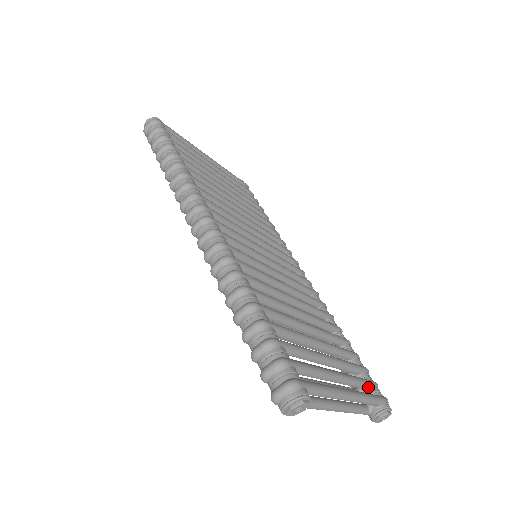
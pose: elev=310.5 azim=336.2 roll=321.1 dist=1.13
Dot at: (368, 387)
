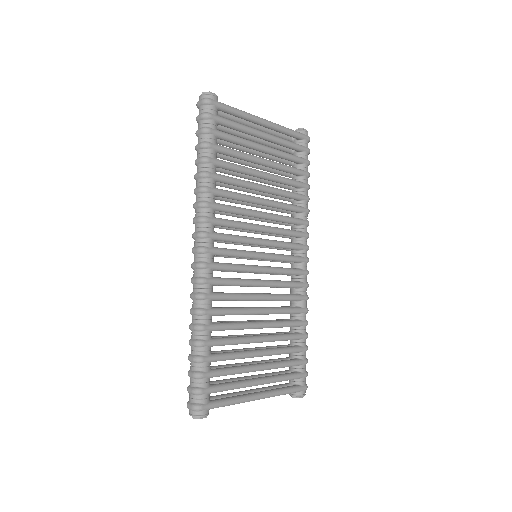
Dot at: (293, 379)
